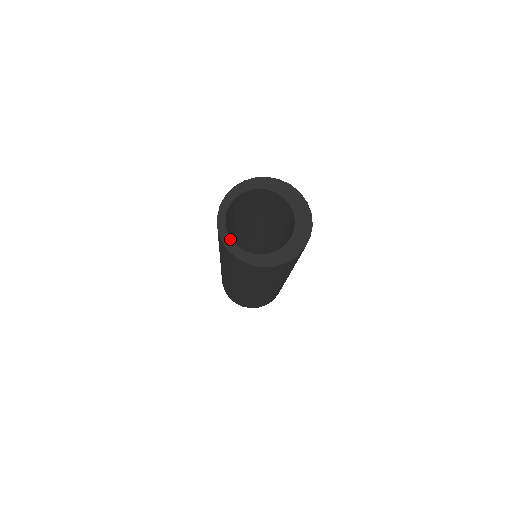
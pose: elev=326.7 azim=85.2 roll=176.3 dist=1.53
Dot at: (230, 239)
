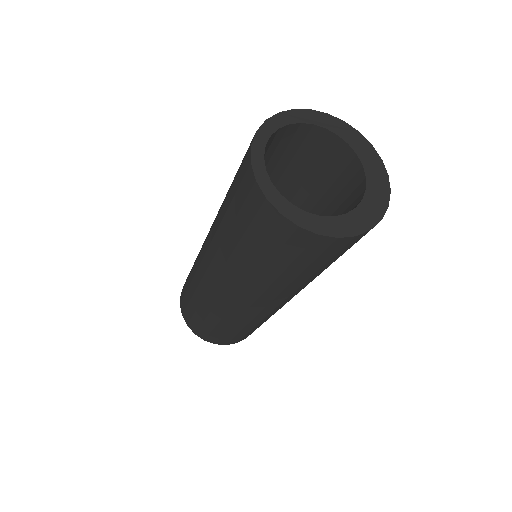
Dot at: (270, 182)
